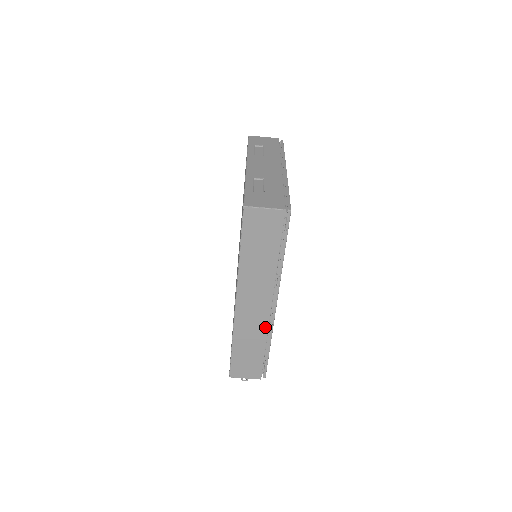
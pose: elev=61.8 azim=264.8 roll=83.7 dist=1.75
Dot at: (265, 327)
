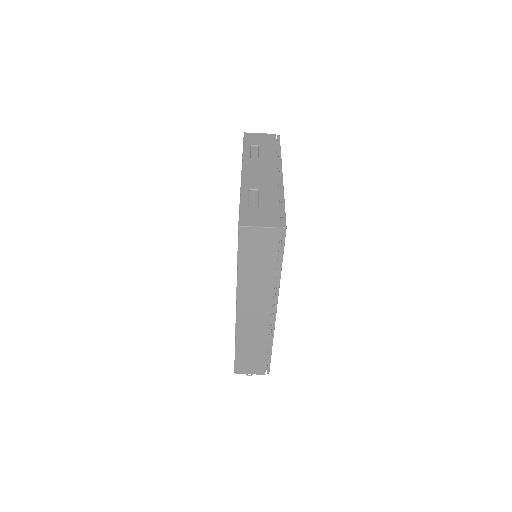
Dot at: (266, 331)
